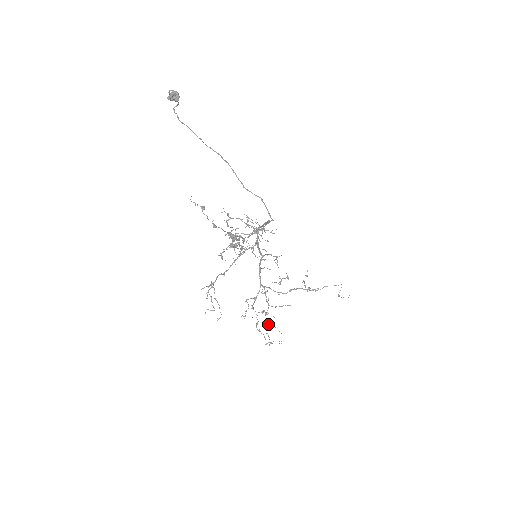
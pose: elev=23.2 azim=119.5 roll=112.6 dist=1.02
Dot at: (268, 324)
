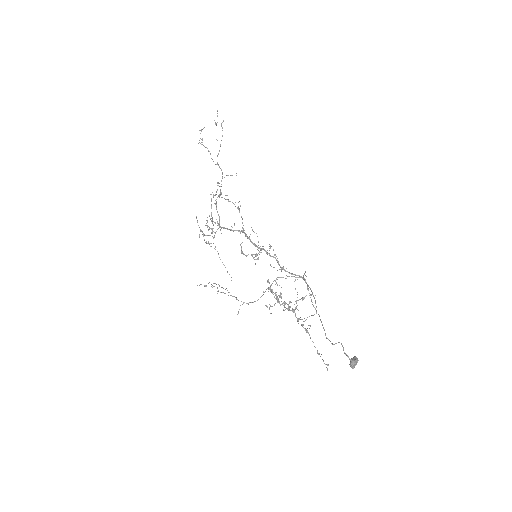
Dot at: occluded
